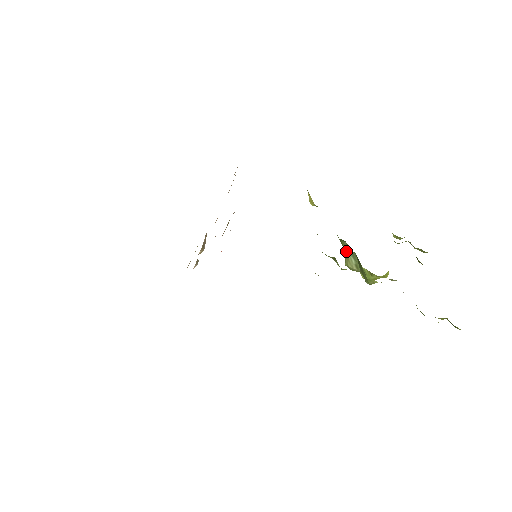
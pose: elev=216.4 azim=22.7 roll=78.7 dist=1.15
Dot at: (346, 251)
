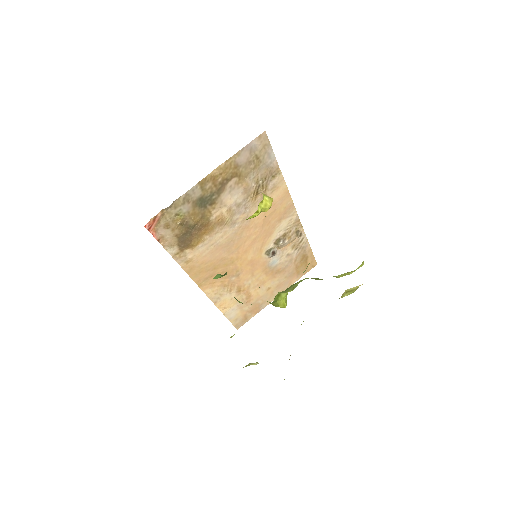
Dot at: occluded
